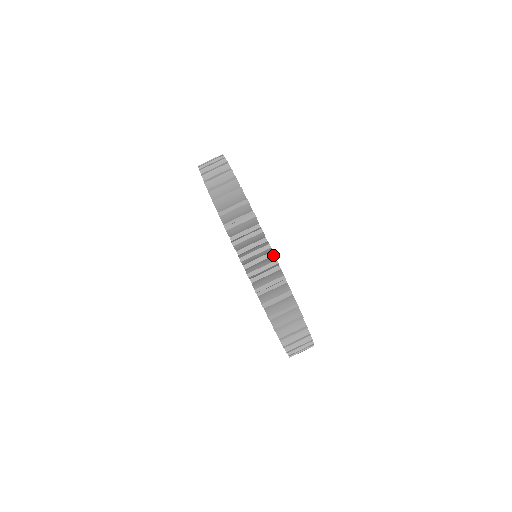
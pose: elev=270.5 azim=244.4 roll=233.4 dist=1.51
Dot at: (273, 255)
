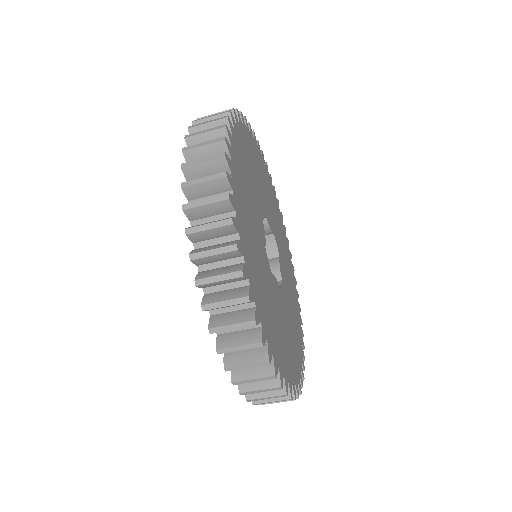
Dot at: (260, 326)
